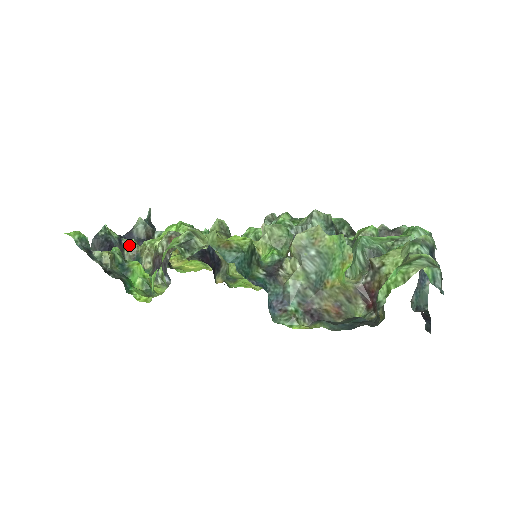
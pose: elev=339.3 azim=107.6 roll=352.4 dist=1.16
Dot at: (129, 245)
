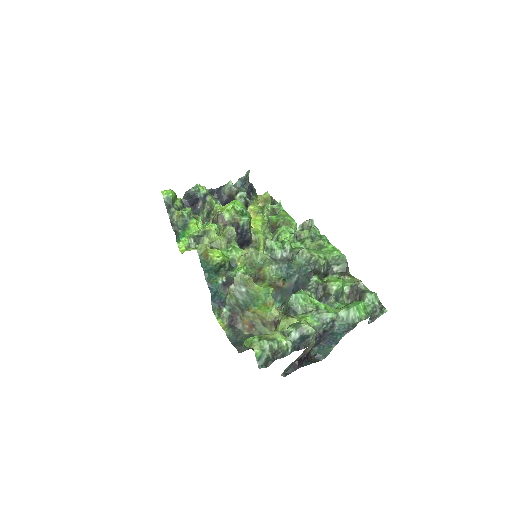
Dot at: (209, 201)
